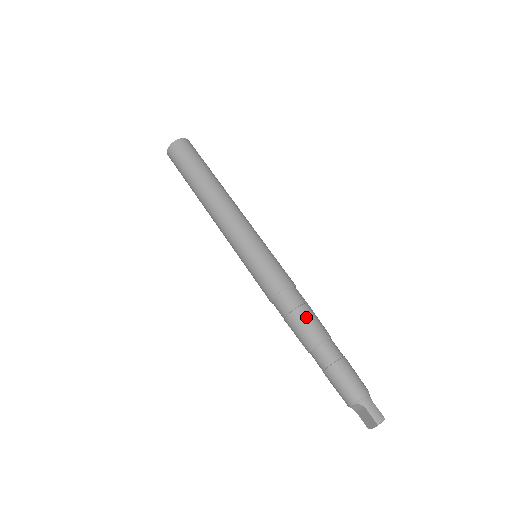
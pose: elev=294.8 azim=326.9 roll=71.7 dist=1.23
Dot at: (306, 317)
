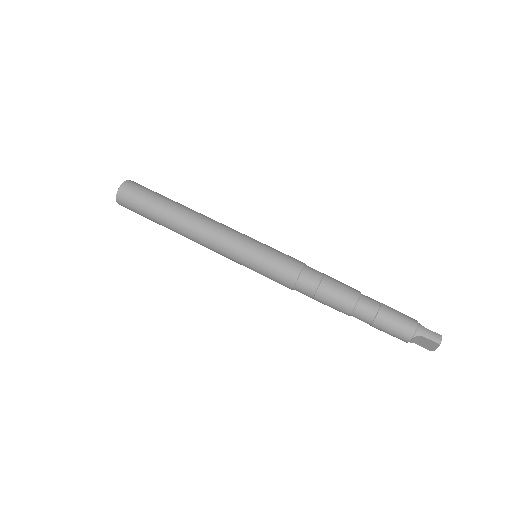
Dot at: (332, 287)
